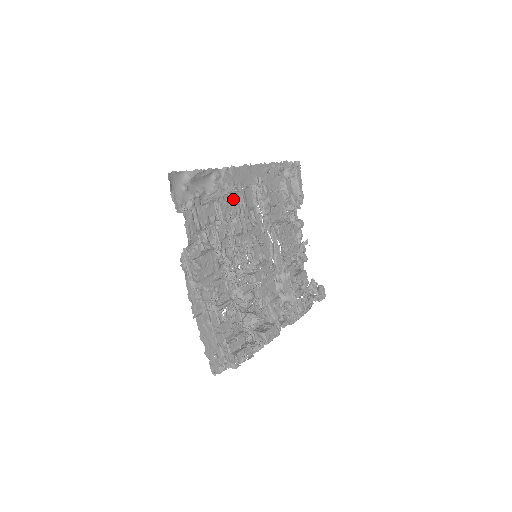
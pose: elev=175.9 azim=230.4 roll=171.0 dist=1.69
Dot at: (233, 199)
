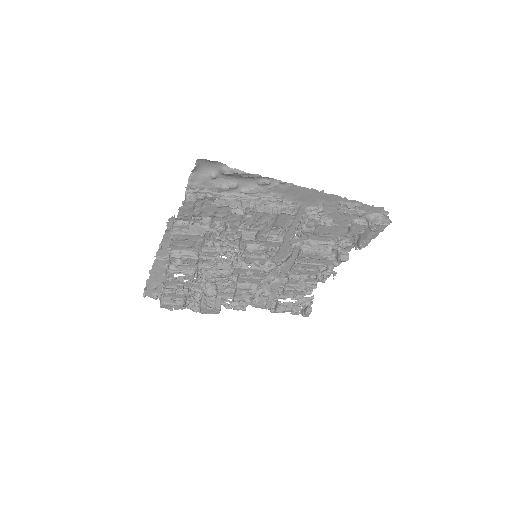
Dot at: (256, 215)
